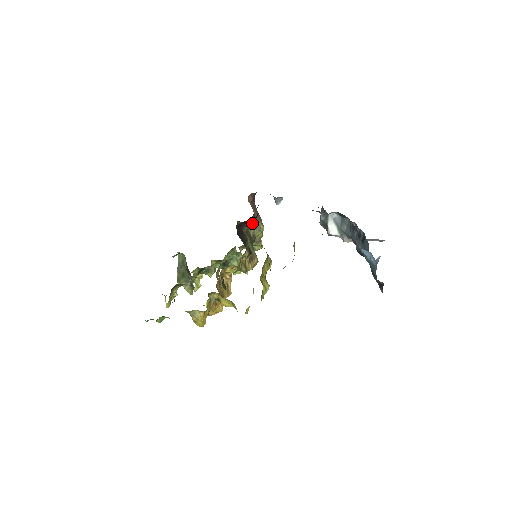
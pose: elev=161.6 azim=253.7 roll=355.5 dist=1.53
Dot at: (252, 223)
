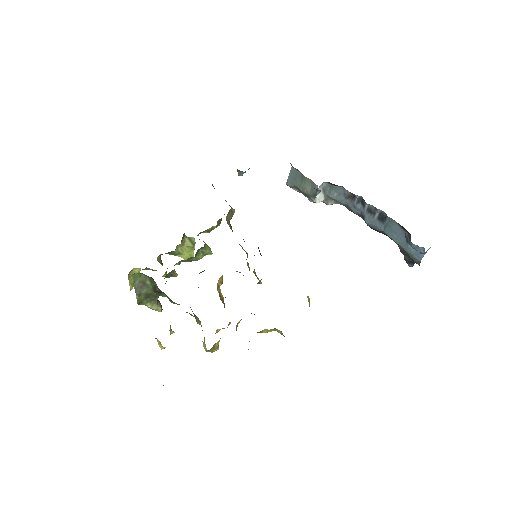
Dot at: occluded
